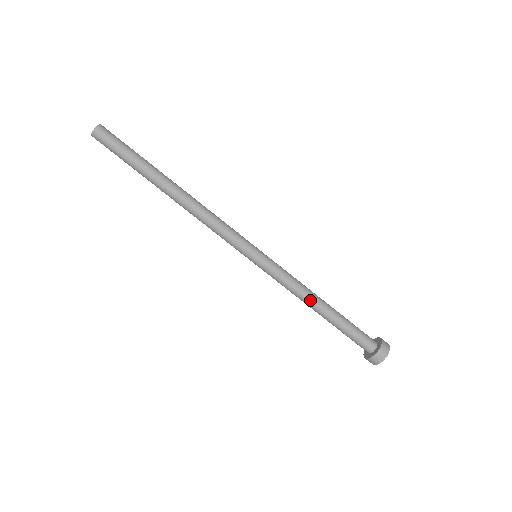
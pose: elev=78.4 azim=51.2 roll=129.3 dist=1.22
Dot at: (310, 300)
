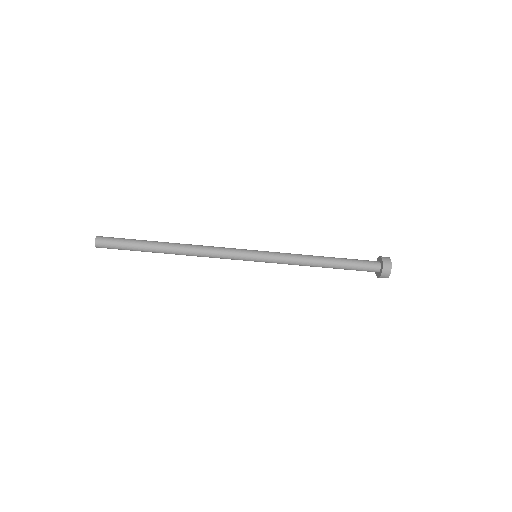
Dot at: (311, 266)
